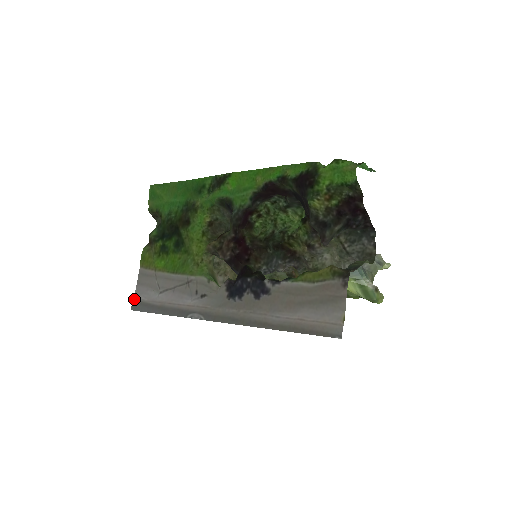
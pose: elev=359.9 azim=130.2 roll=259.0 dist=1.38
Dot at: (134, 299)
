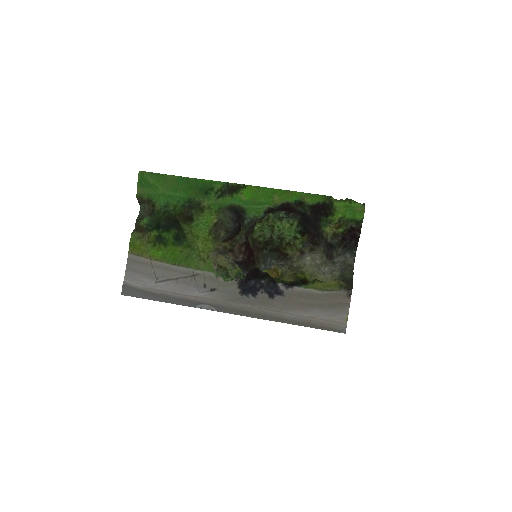
Dot at: (125, 284)
